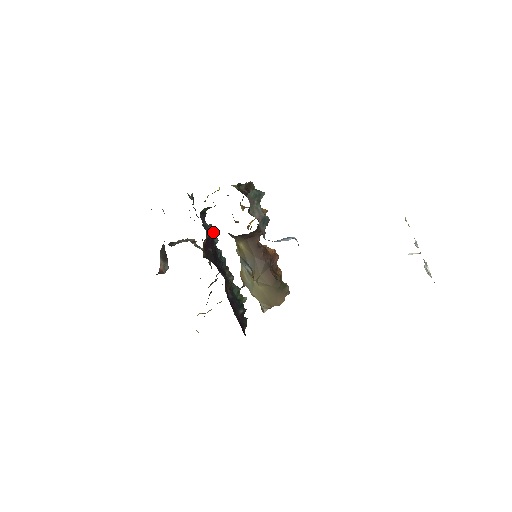
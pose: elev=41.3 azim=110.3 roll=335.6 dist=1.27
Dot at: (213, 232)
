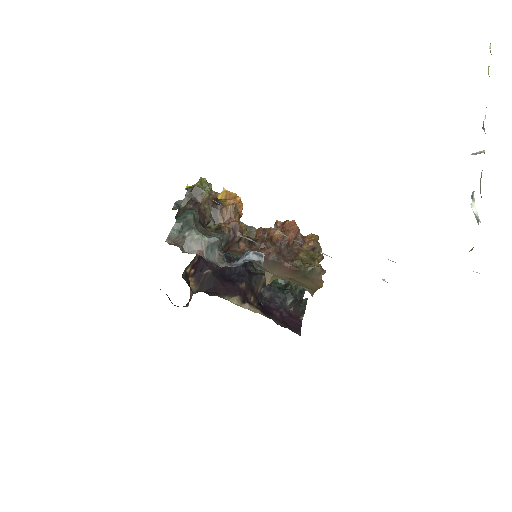
Dot at: (192, 260)
